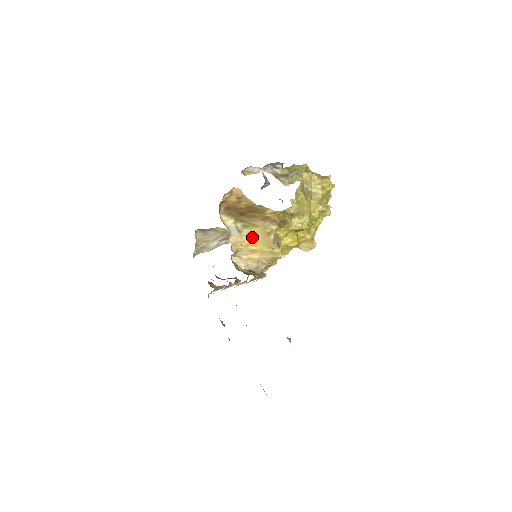
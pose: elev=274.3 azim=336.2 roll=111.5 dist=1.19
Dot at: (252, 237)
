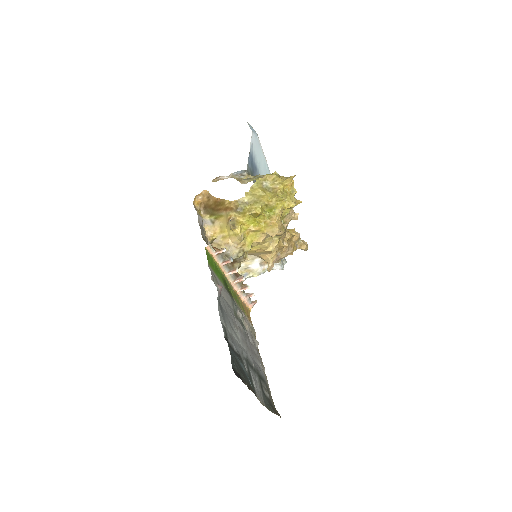
Dot at: (221, 225)
